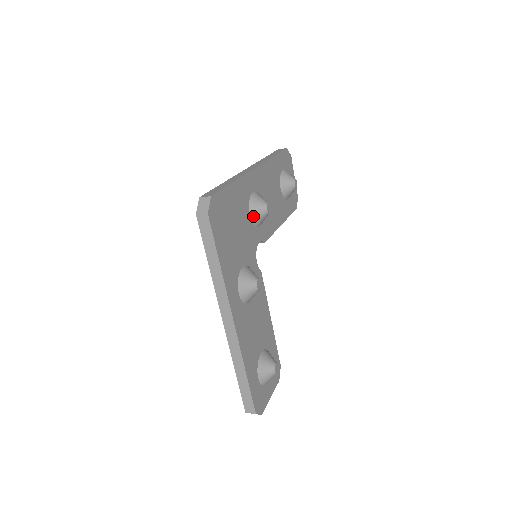
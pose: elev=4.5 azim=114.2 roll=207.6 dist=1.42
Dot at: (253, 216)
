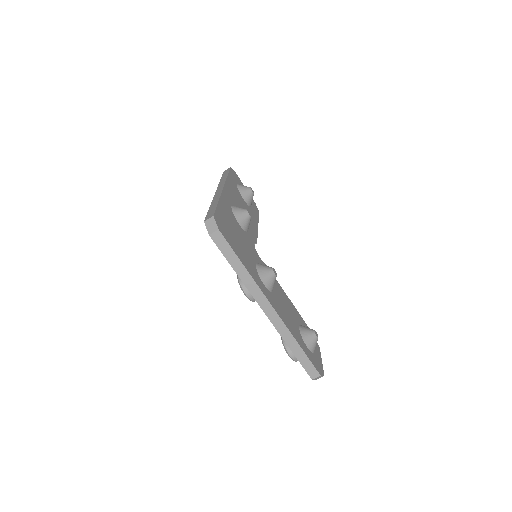
Dot at: (241, 224)
